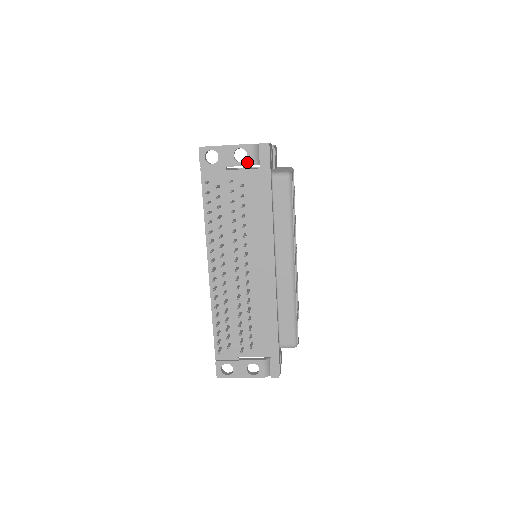
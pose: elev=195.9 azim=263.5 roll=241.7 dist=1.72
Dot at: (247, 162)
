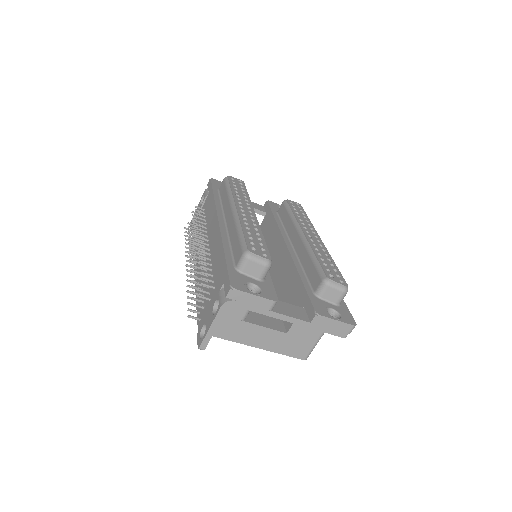
Dot at: (204, 198)
